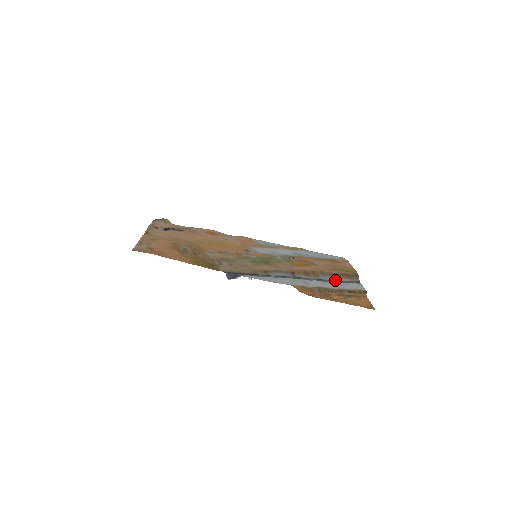
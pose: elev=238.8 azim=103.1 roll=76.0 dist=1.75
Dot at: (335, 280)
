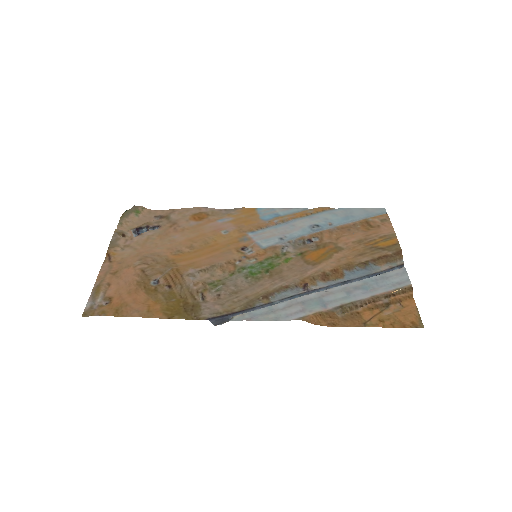
Dot at: (367, 274)
